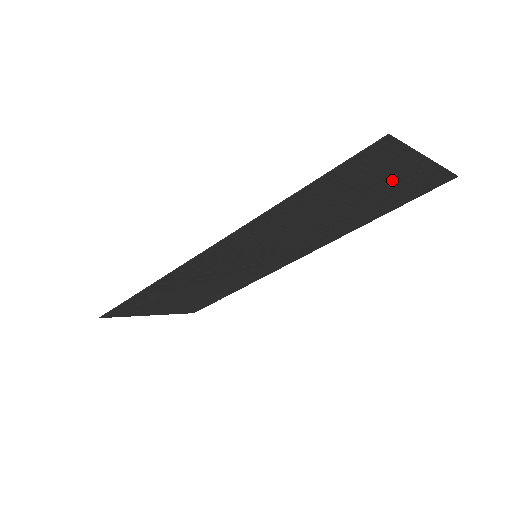
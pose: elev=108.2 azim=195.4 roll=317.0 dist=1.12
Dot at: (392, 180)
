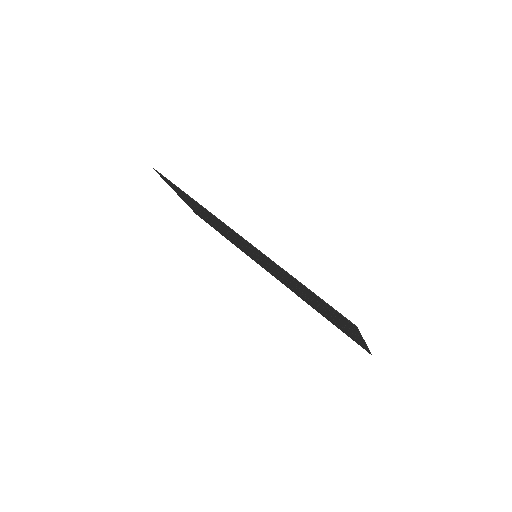
Dot at: occluded
